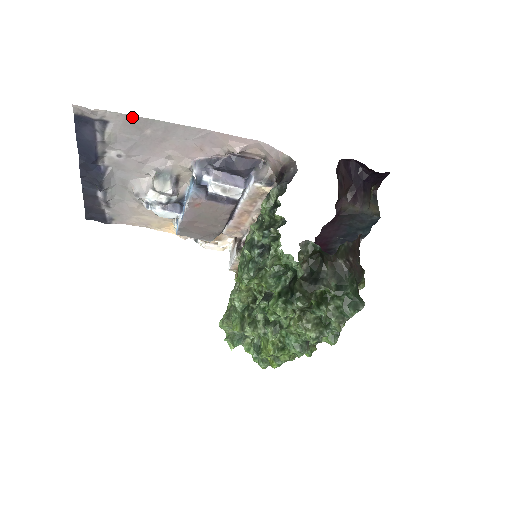
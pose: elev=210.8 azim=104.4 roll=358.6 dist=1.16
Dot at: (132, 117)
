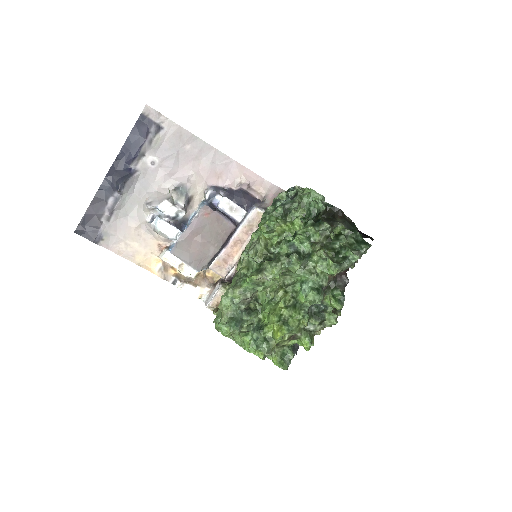
Dot at: (183, 130)
